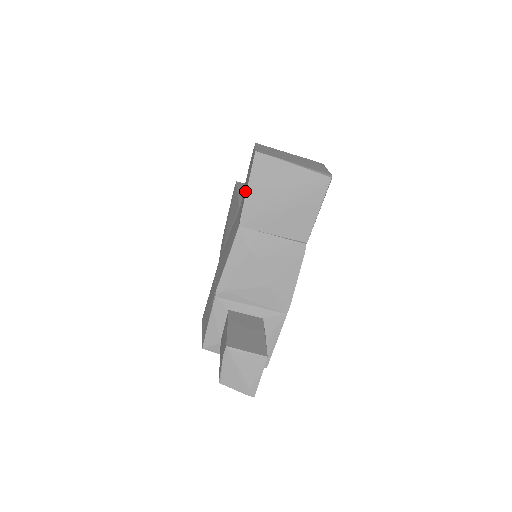
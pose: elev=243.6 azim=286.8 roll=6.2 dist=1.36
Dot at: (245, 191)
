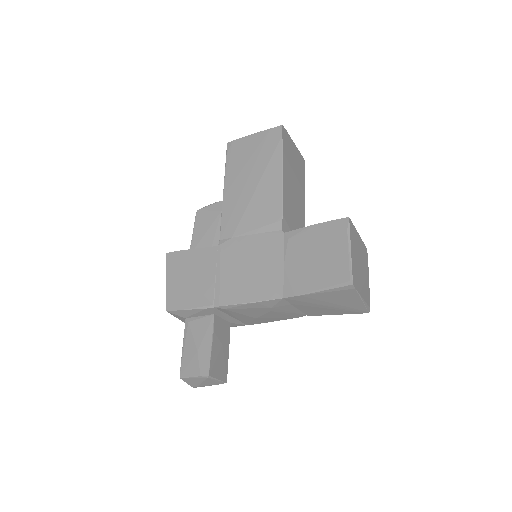
Dot at: (312, 278)
